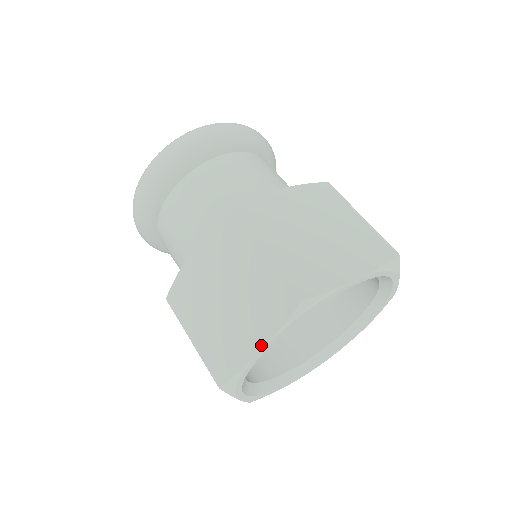
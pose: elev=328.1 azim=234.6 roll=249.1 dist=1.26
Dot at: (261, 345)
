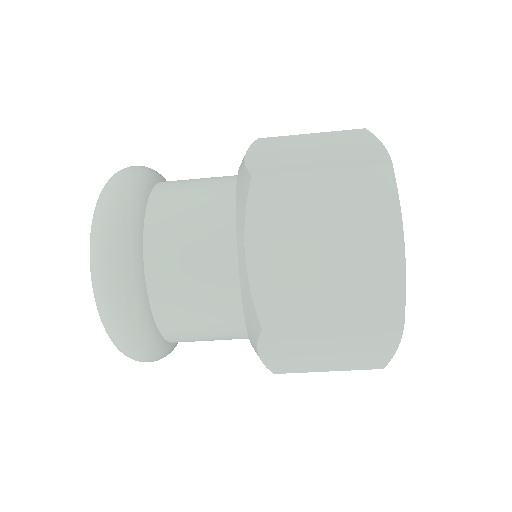
Dot at: (399, 236)
